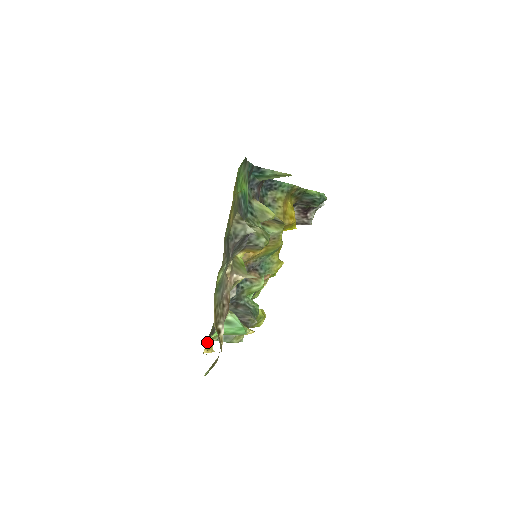
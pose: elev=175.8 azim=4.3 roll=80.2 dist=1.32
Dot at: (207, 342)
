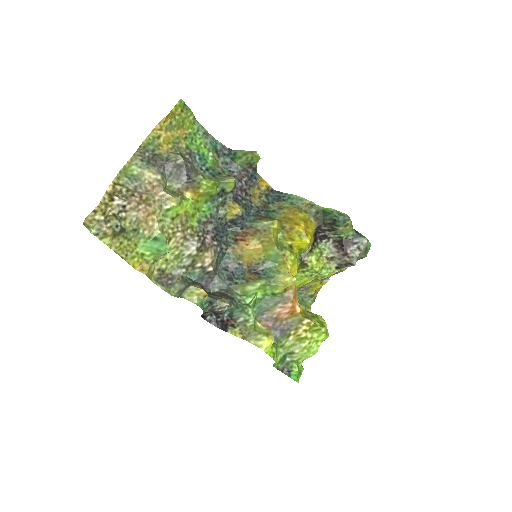
Dot at: (143, 263)
